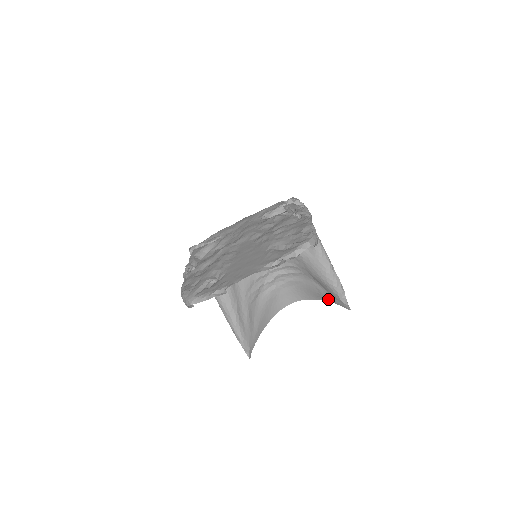
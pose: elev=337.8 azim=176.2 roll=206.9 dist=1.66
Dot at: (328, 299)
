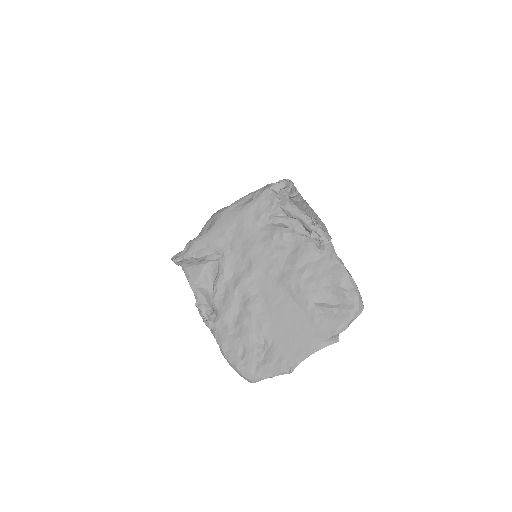
Dot at: occluded
